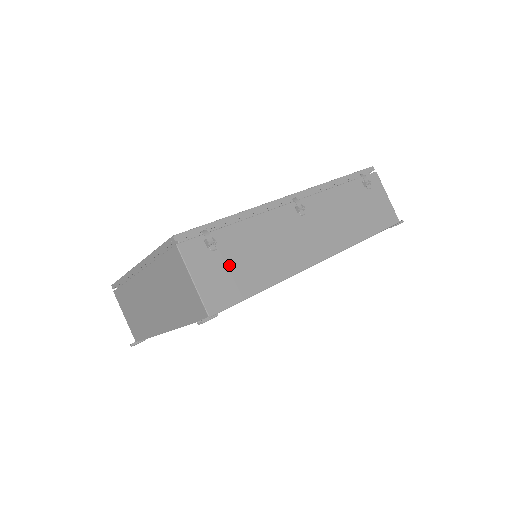
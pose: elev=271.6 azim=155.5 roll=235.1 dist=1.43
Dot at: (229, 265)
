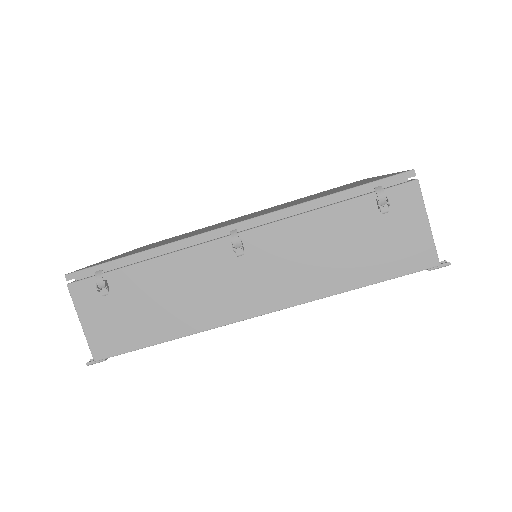
Dot at: (125, 311)
